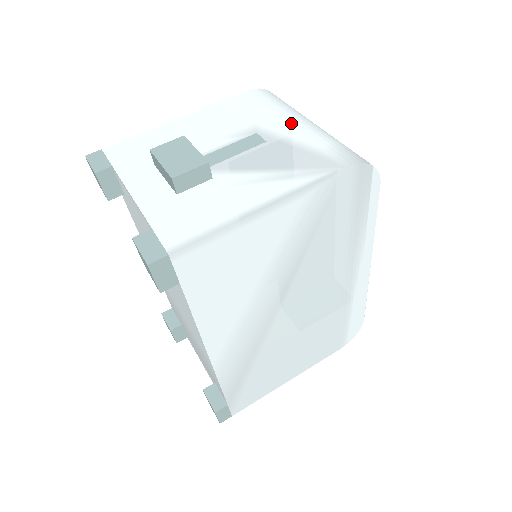
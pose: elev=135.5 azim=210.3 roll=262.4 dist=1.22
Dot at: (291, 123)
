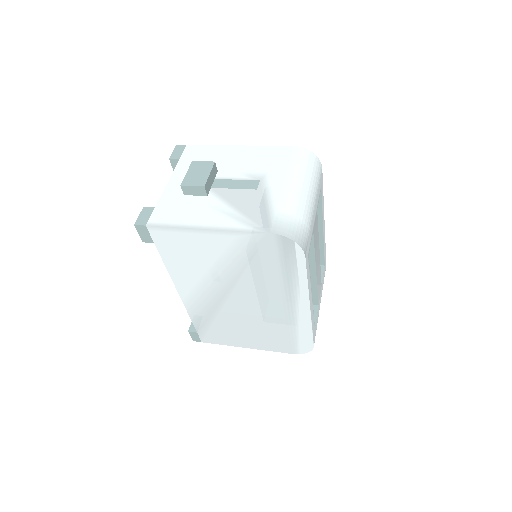
Dot at: (284, 185)
